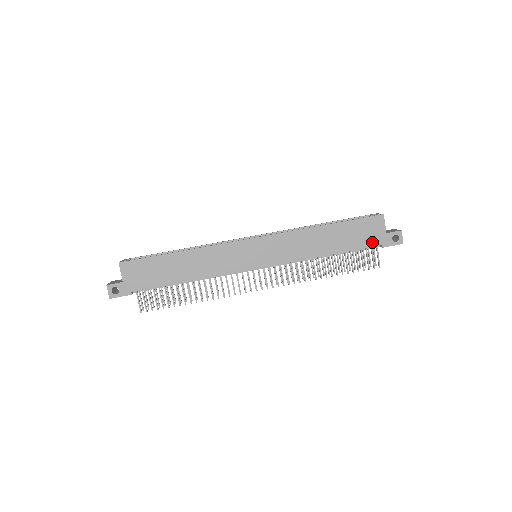
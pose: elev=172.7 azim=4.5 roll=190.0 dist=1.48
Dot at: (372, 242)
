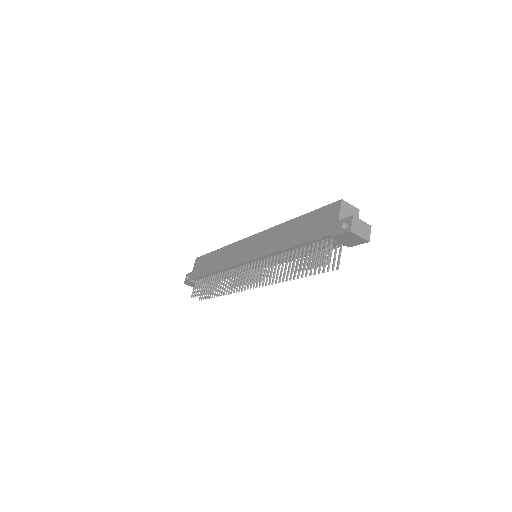
Dot at: (324, 232)
